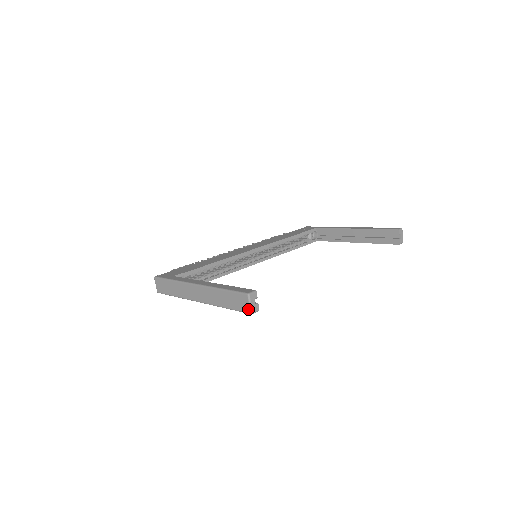
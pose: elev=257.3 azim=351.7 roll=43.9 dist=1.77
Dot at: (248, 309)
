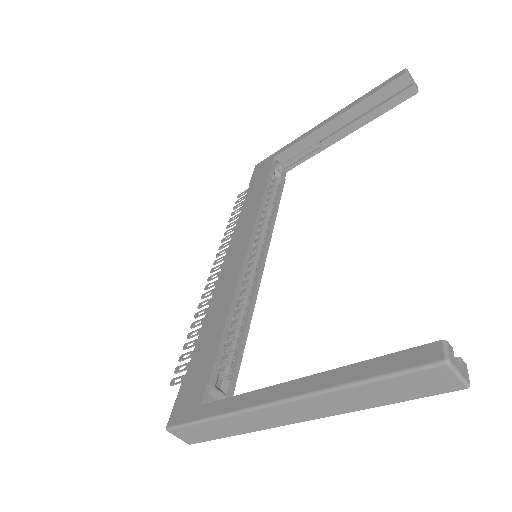
Dot at: (457, 385)
